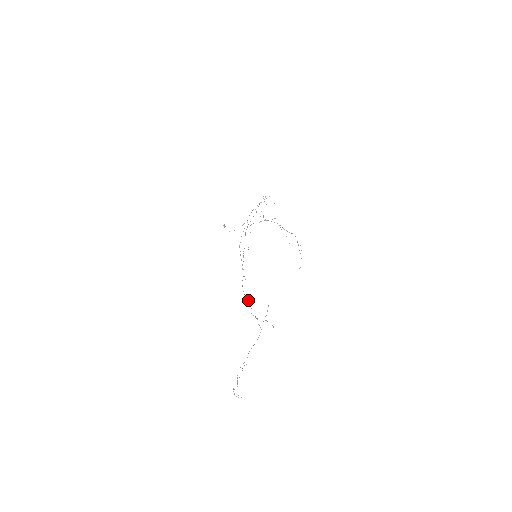
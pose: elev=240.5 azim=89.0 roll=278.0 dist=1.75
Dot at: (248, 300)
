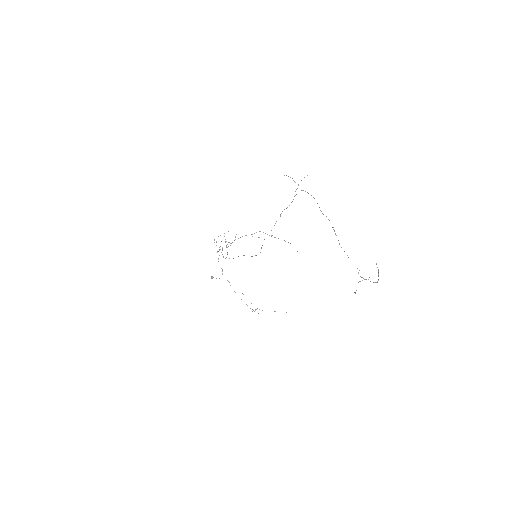
Dot at: occluded
